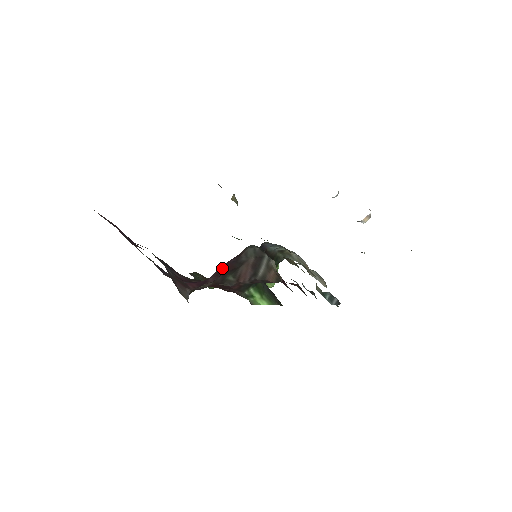
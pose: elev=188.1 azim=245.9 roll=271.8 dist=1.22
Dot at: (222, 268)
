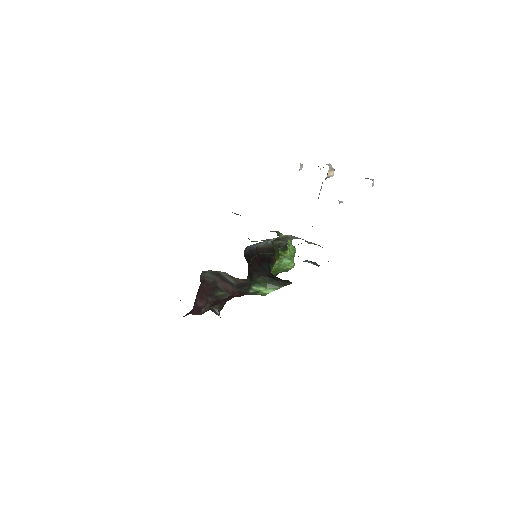
Dot at: (201, 294)
